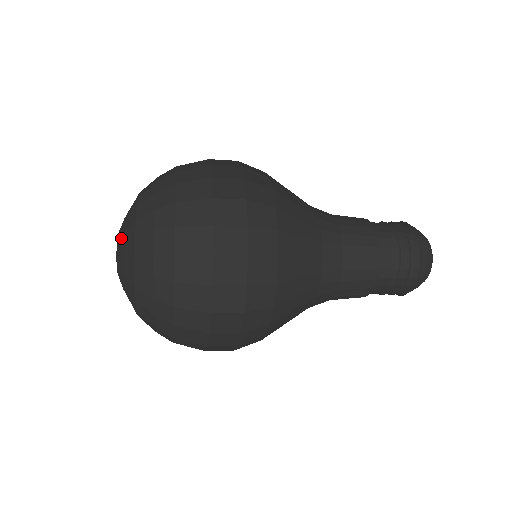
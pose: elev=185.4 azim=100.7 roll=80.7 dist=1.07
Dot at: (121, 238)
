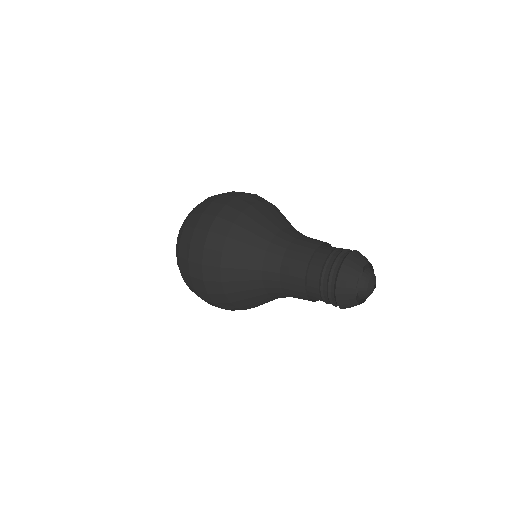
Dot at: occluded
